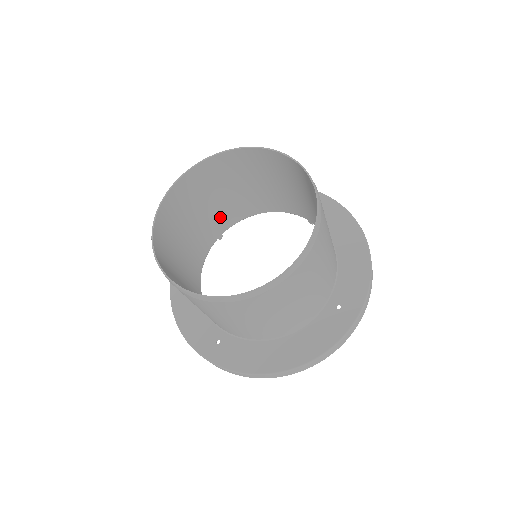
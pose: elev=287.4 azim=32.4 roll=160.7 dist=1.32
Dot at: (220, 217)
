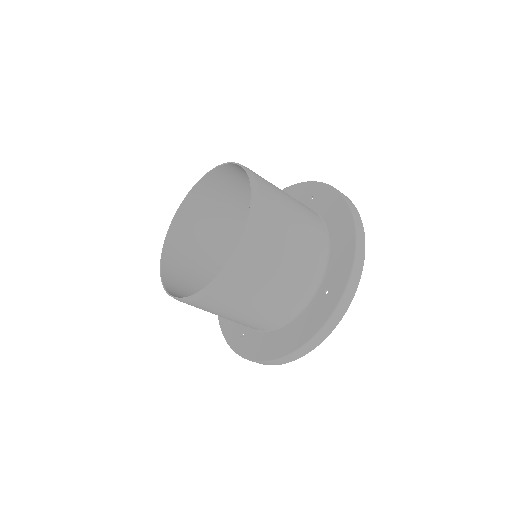
Dot at: (242, 226)
